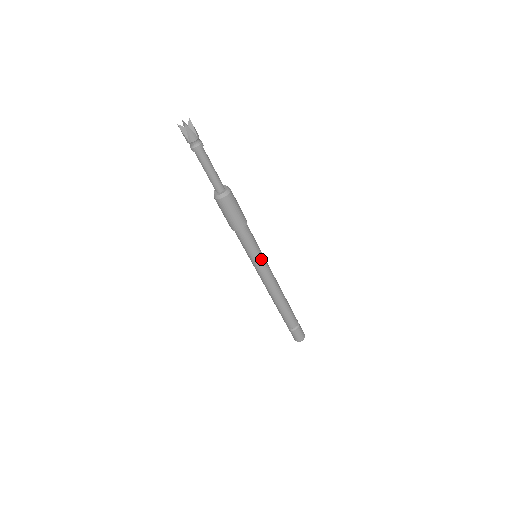
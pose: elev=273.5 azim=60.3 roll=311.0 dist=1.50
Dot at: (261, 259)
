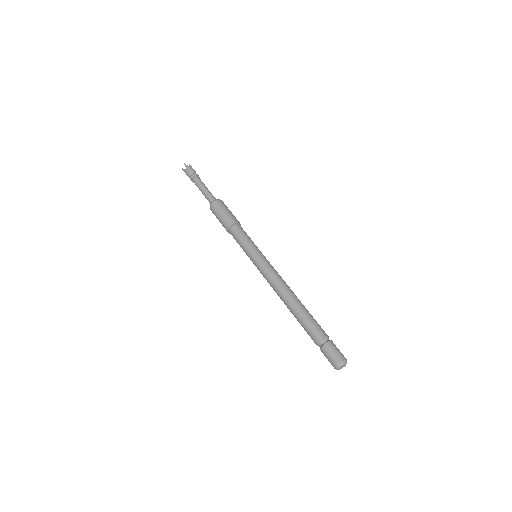
Dot at: (258, 253)
